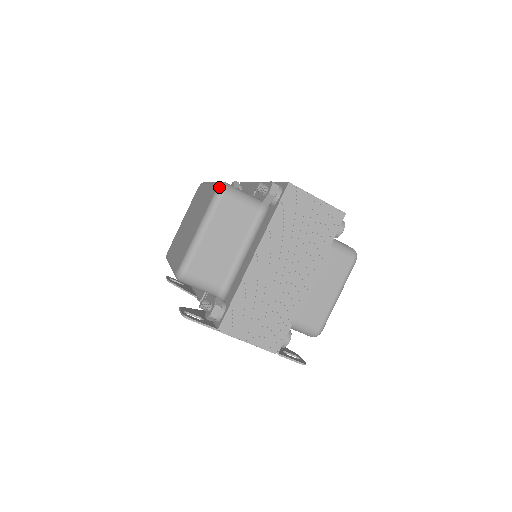
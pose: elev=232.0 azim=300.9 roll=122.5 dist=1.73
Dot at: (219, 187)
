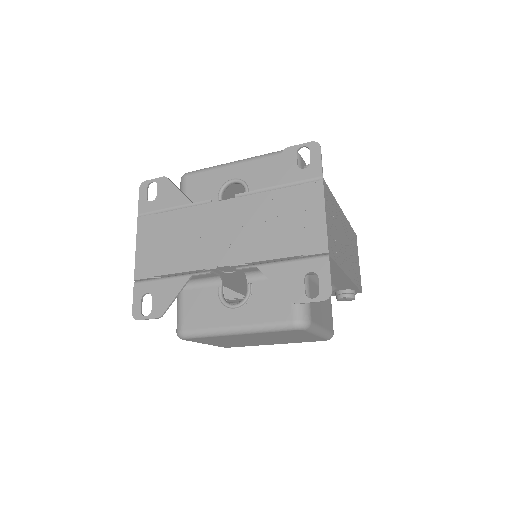
Dot at: occluded
